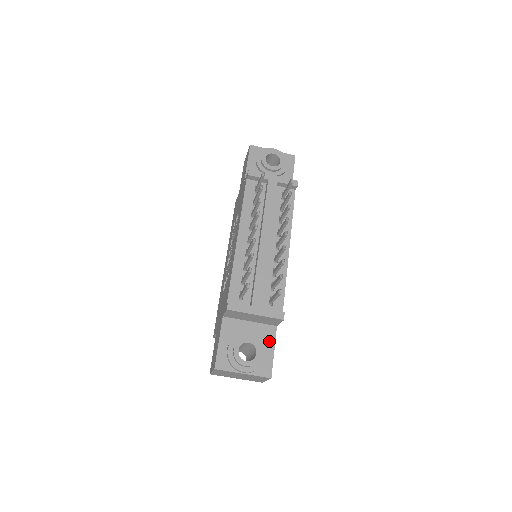
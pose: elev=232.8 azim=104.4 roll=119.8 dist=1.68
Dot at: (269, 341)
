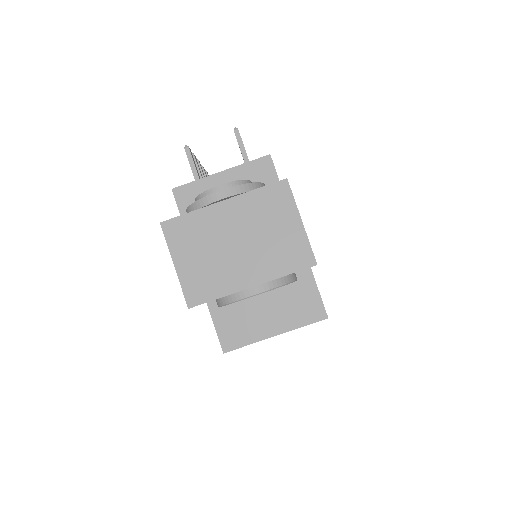
Dot at: occluded
